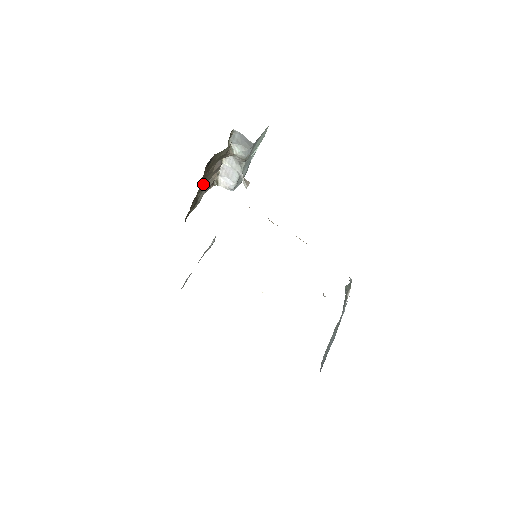
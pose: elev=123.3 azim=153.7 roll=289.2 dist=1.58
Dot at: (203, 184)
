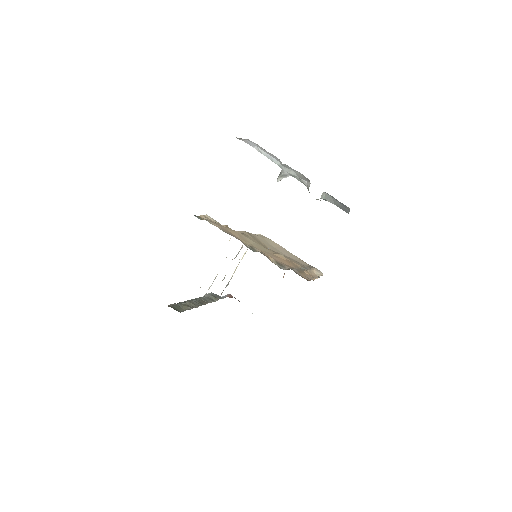
Dot at: occluded
